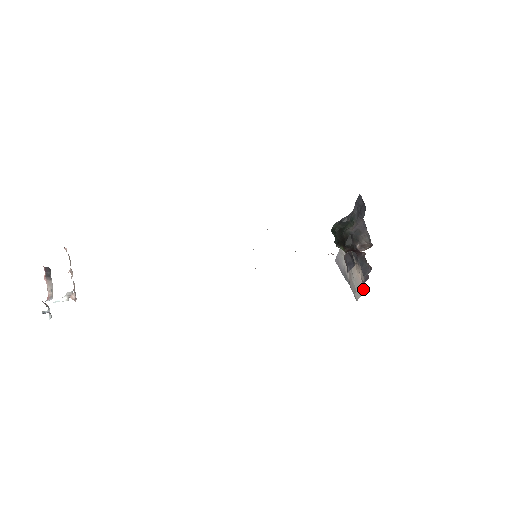
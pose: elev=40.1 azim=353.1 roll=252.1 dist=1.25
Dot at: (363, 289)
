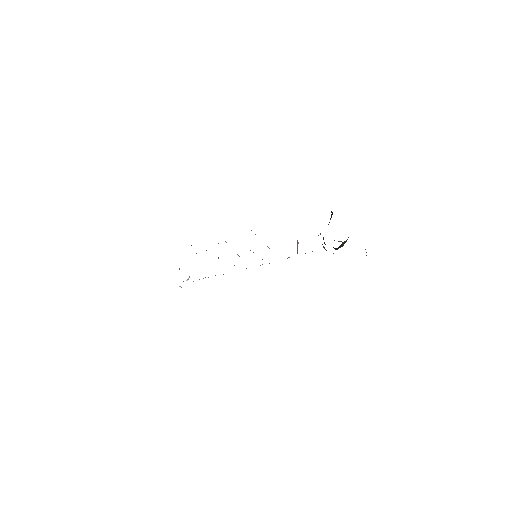
Dot at: occluded
